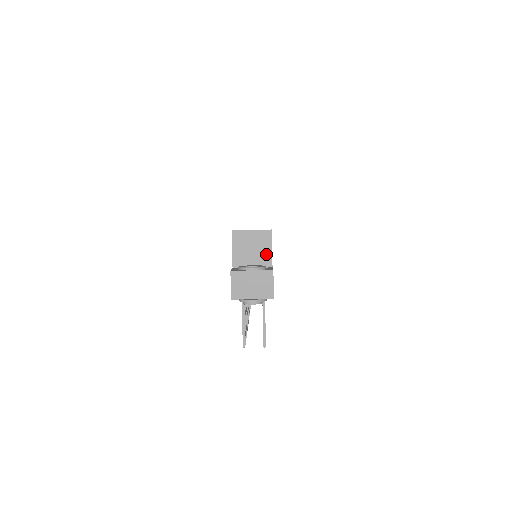
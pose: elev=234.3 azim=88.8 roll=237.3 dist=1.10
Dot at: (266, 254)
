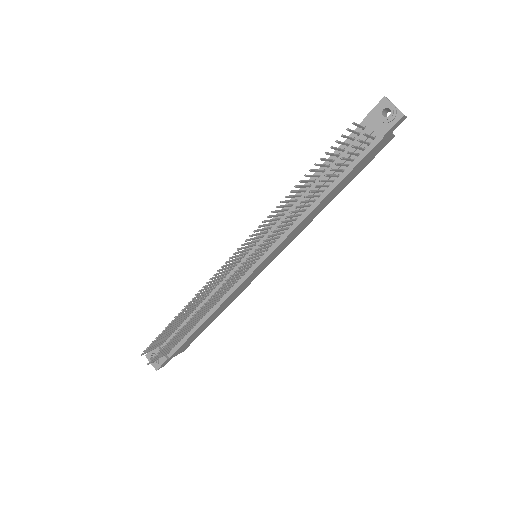
Dot at: occluded
